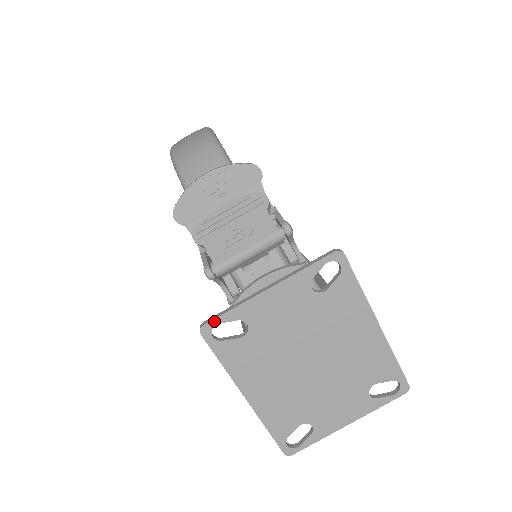
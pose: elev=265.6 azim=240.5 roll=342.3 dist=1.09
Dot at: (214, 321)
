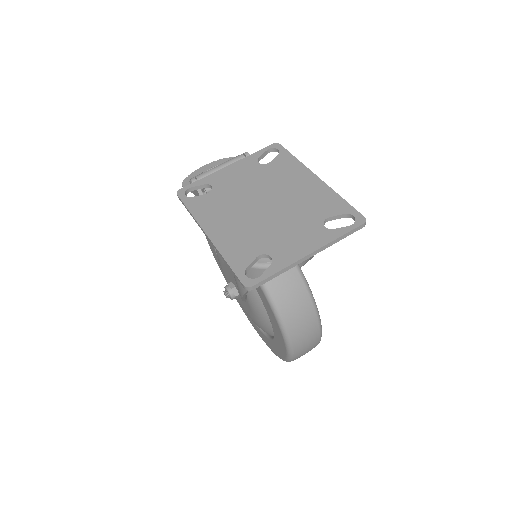
Dot at: (188, 186)
